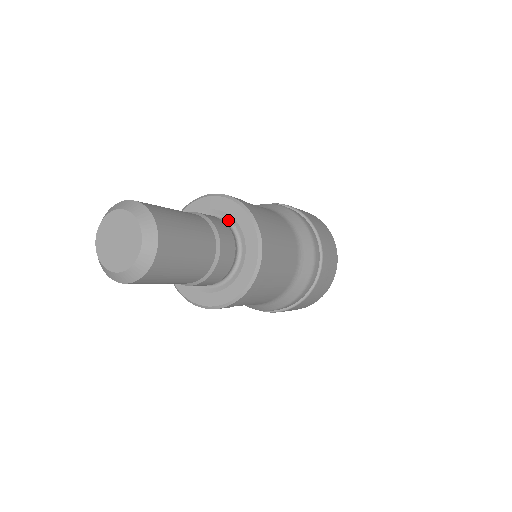
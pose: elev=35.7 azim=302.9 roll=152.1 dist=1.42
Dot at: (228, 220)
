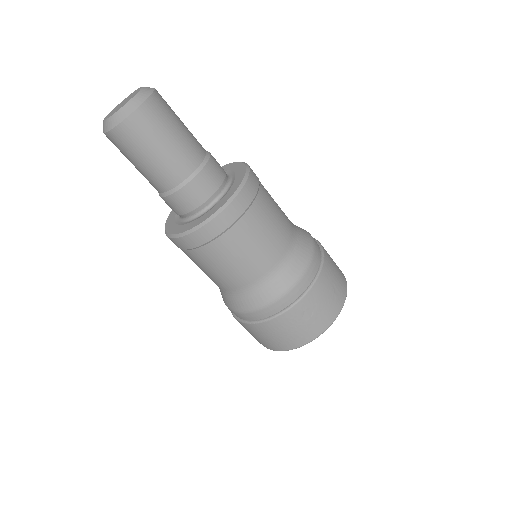
Dot at: occluded
